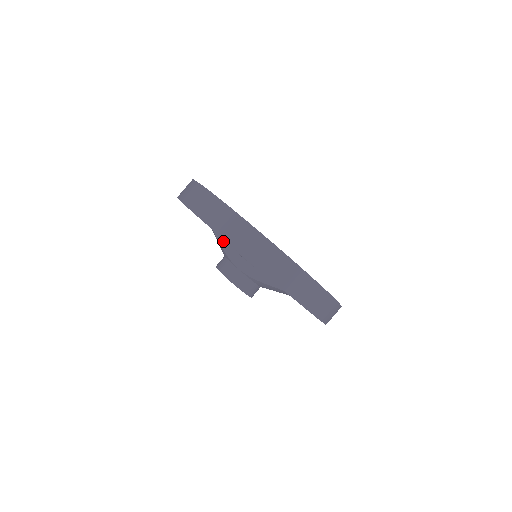
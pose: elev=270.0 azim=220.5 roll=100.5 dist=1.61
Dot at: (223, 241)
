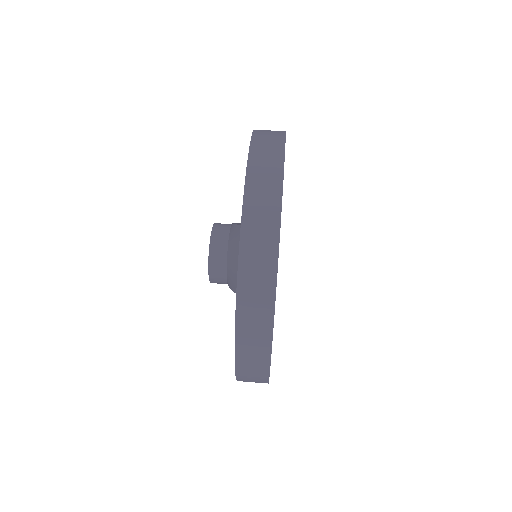
Dot at: occluded
